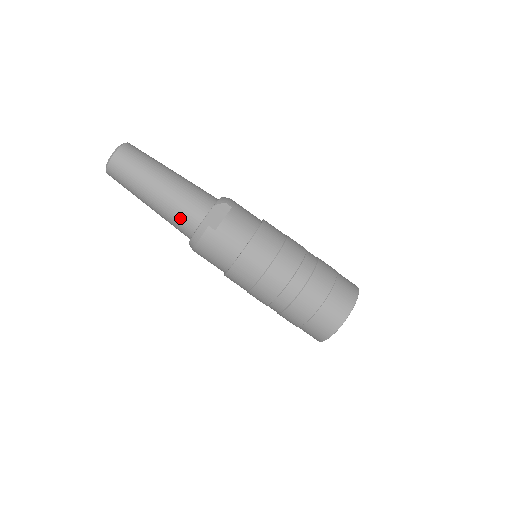
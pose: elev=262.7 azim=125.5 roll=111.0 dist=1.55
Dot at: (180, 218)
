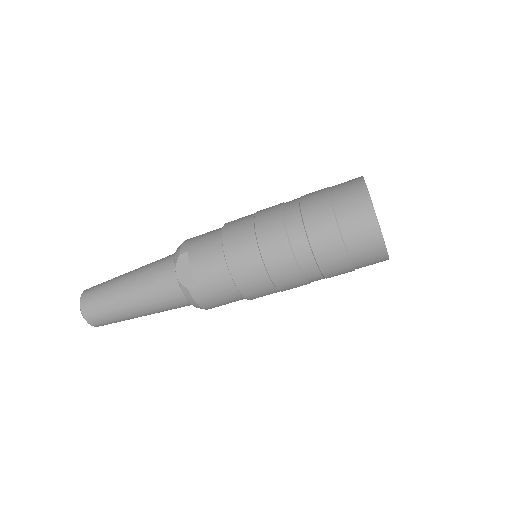
Dot at: (169, 303)
